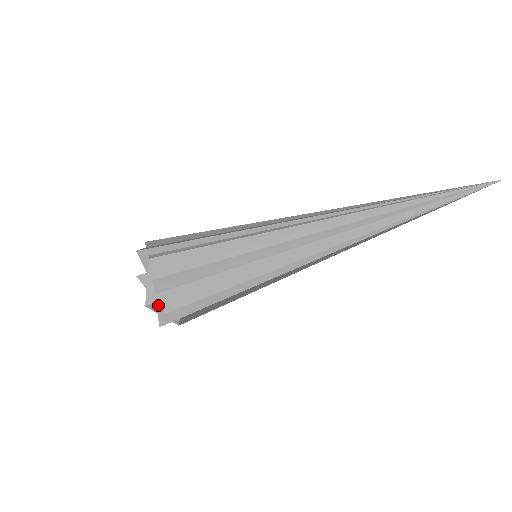
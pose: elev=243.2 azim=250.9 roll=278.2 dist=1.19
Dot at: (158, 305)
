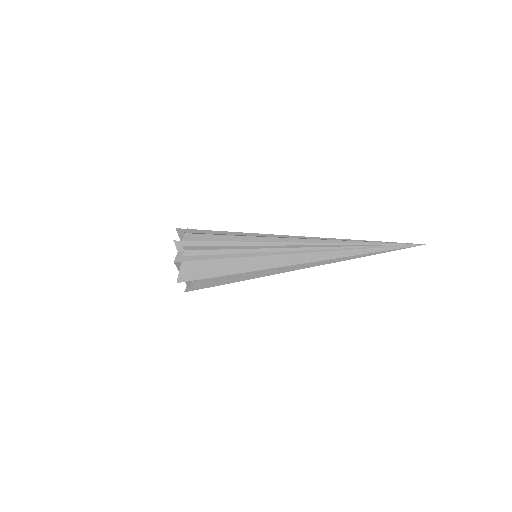
Dot at: (182, 265)
